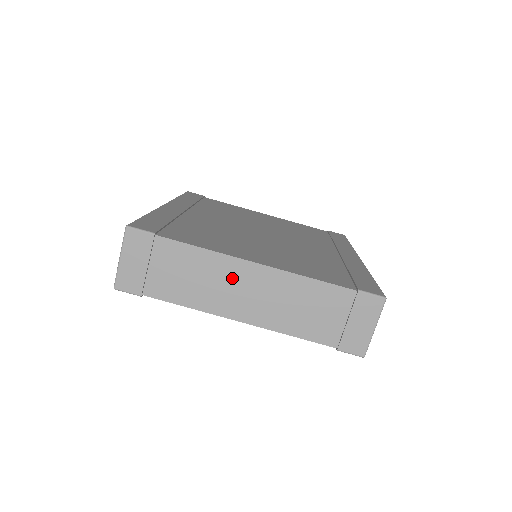
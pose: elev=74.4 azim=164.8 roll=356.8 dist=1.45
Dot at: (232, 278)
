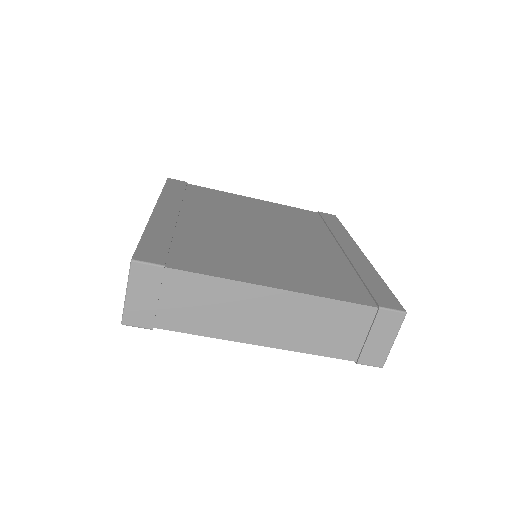
Dot at: (250, 305)
